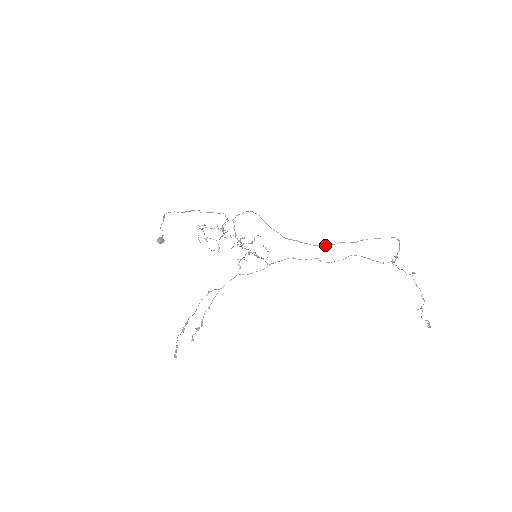
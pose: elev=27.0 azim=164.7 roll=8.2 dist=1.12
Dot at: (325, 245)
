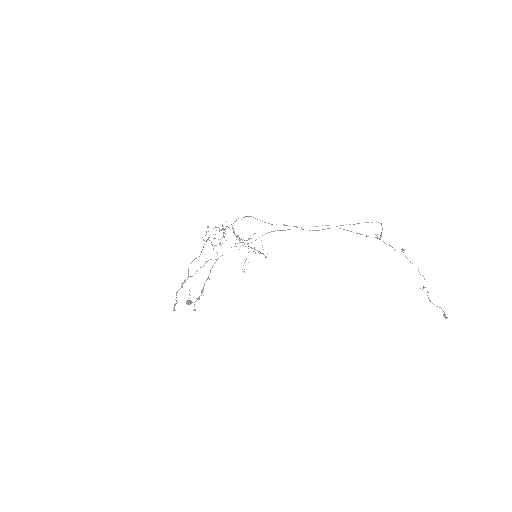
Dot at: occluded
